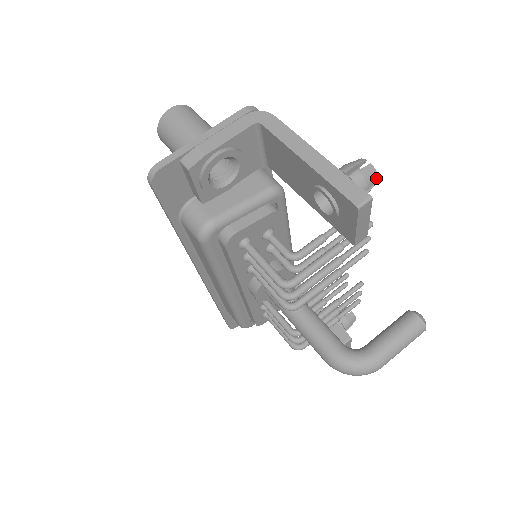
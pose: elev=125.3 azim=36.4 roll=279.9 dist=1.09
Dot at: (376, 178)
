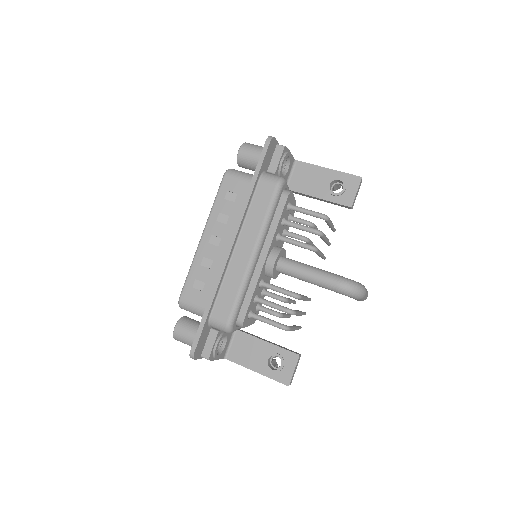
Dot at: occluded
